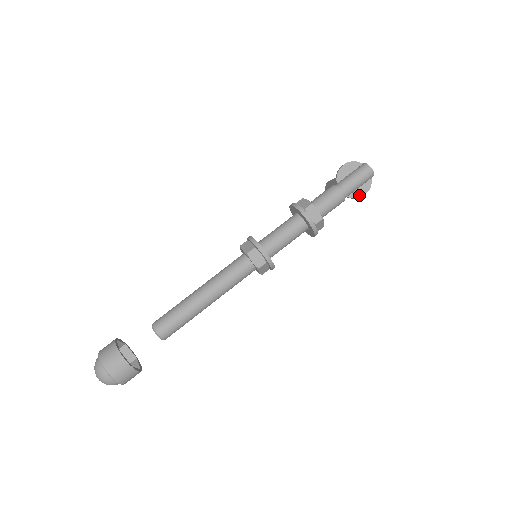
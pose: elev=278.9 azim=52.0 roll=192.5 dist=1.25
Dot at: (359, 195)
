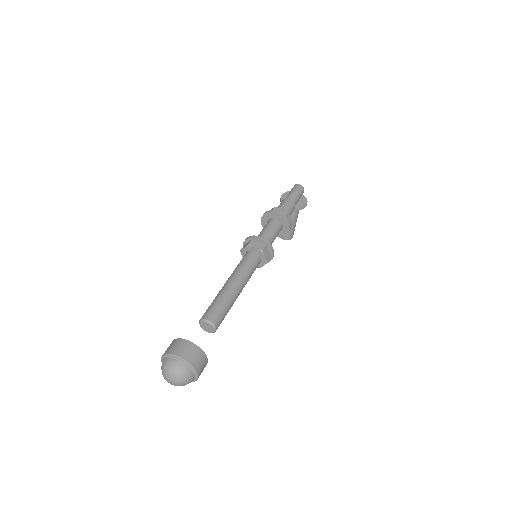
Dot at: (303, 206)
